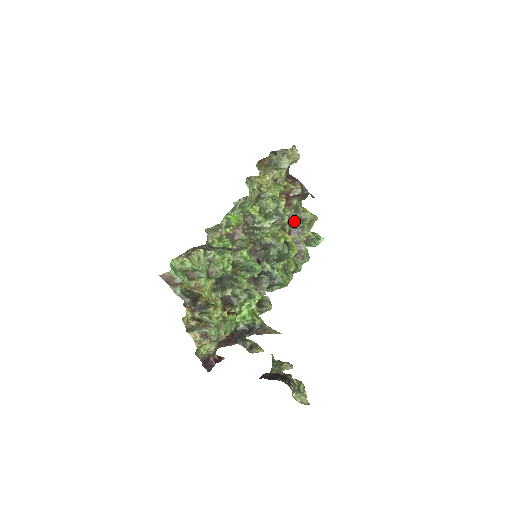
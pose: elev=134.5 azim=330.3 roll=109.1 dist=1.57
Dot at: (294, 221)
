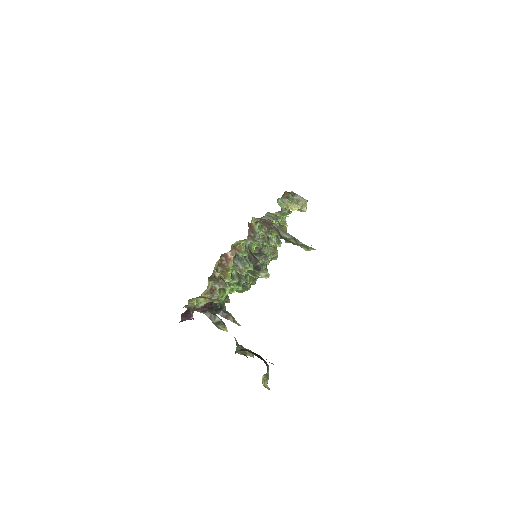
Dot at: occluded
